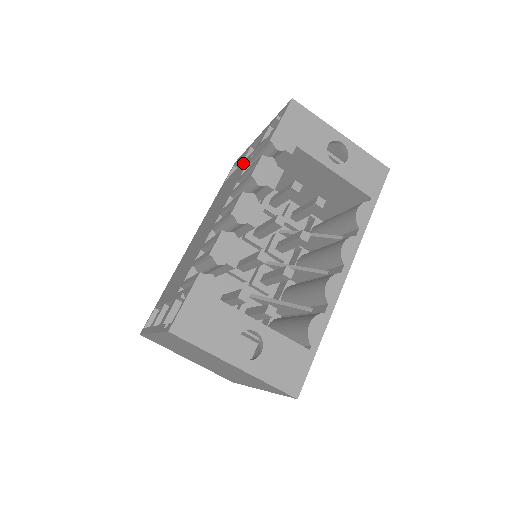
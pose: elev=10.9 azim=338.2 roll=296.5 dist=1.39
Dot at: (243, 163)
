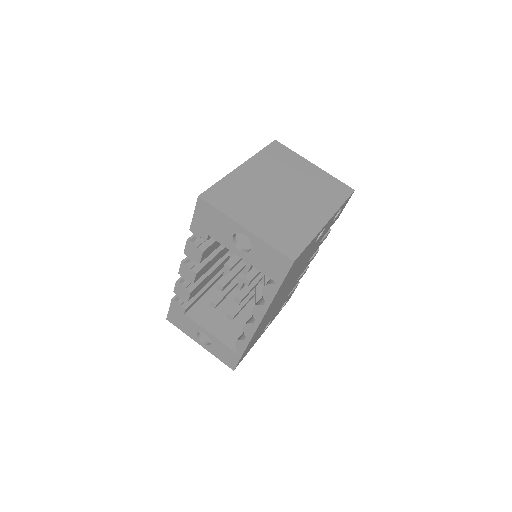
Dot at: occluded
